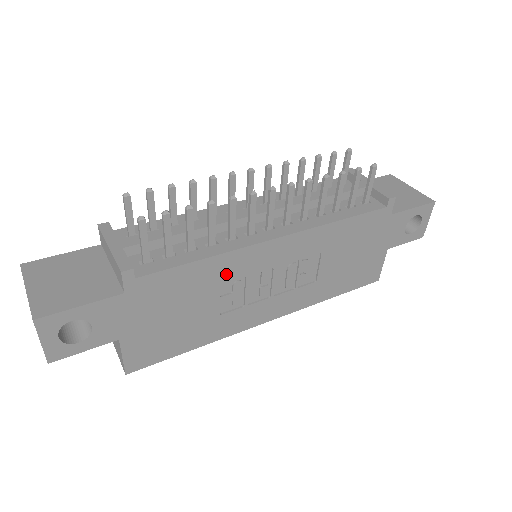
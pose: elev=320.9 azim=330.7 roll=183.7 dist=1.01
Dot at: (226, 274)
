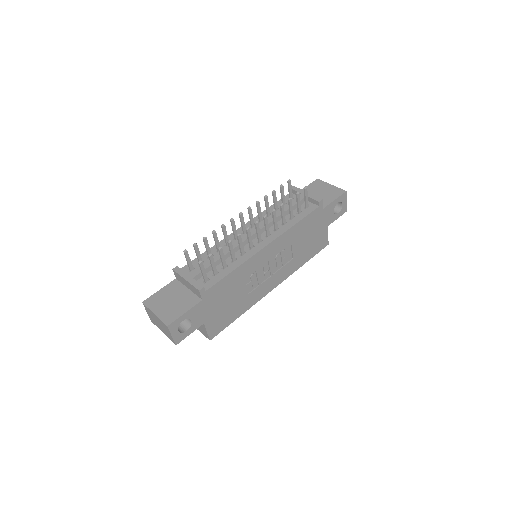
Dot at: (246, 273)
